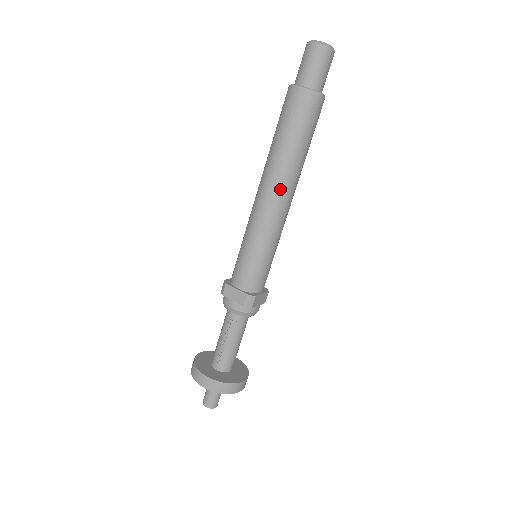
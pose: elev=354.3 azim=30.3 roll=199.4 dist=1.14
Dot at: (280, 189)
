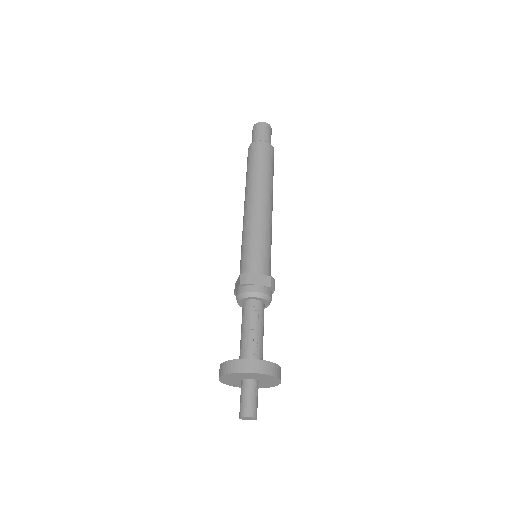
Dot at: (270, 200)
